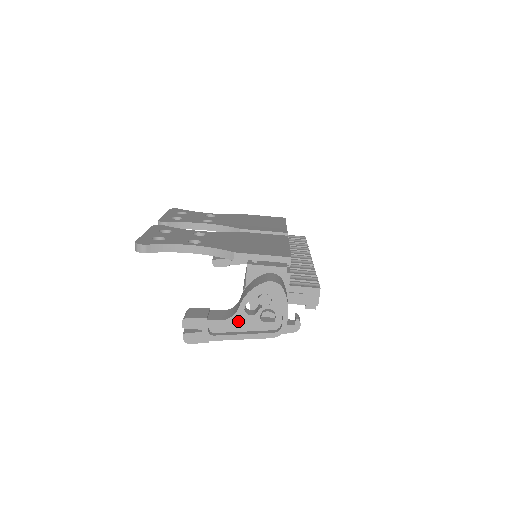
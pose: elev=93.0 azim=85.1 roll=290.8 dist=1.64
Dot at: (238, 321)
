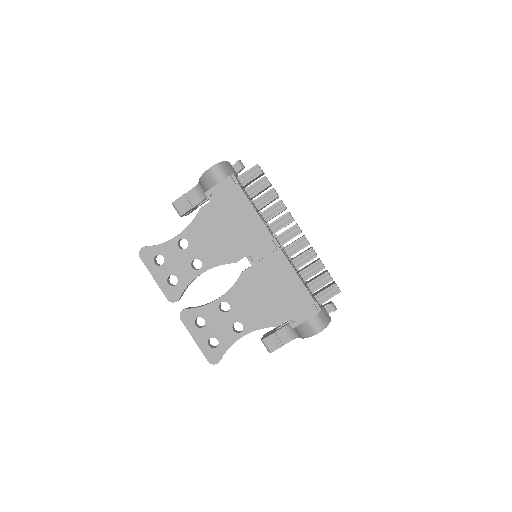
Dot at: occluded
